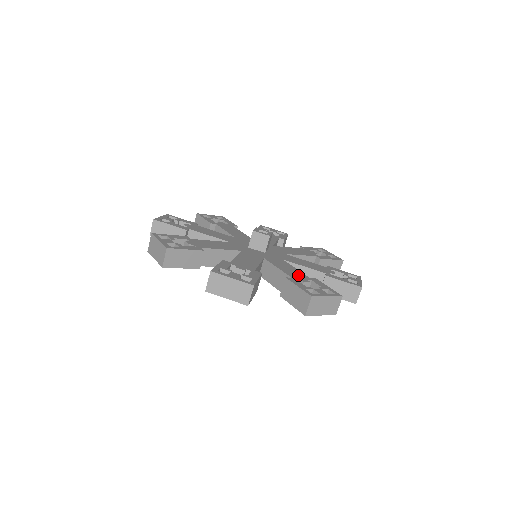
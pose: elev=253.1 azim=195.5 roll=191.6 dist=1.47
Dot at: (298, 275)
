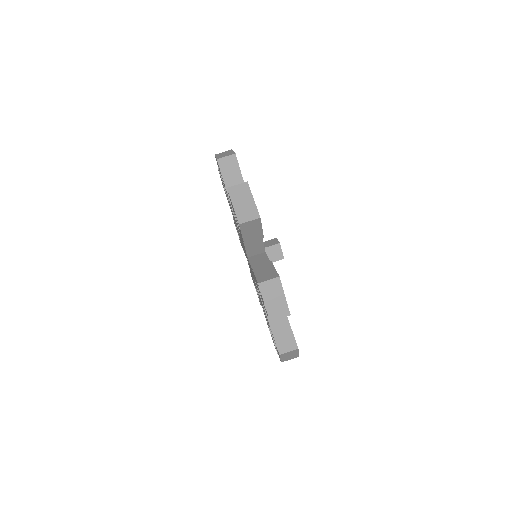
Dot at: occluded
